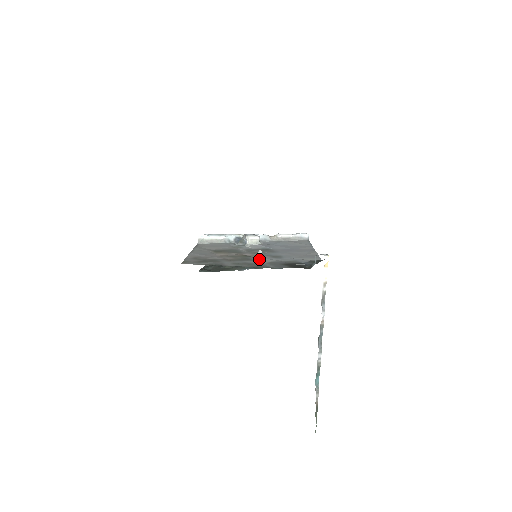
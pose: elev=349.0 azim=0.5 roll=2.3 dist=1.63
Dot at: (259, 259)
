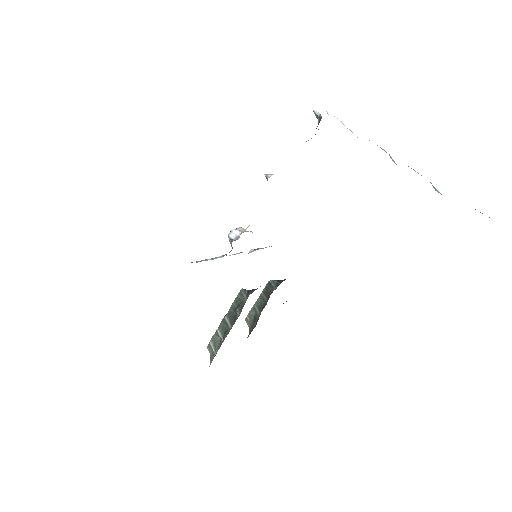
Dot at: occluded
